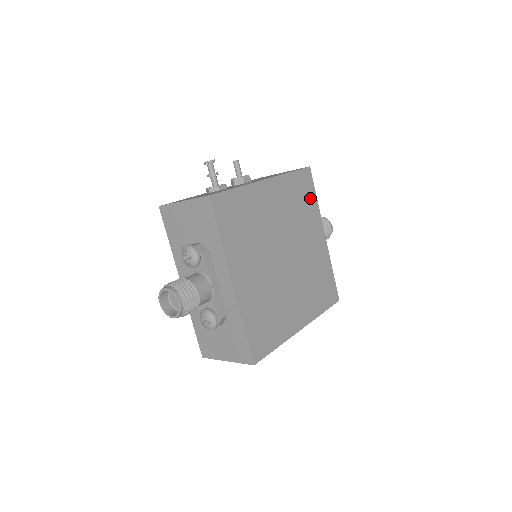
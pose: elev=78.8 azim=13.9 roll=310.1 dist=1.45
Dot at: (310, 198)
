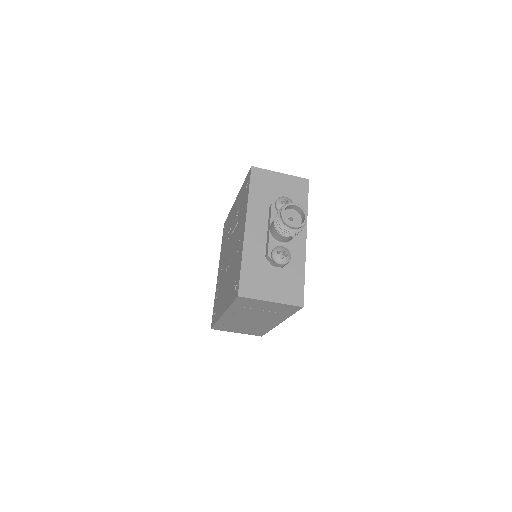
Dot at: occluded
